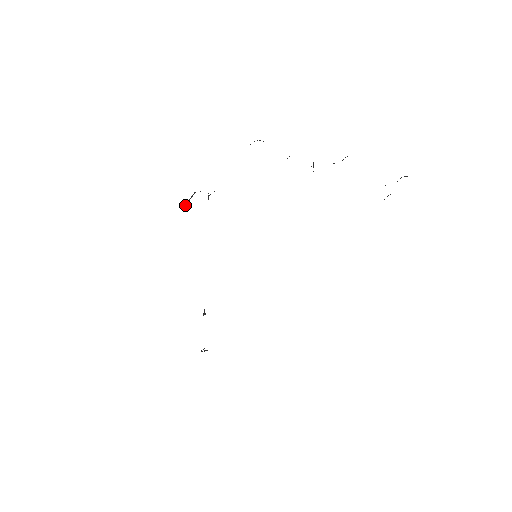
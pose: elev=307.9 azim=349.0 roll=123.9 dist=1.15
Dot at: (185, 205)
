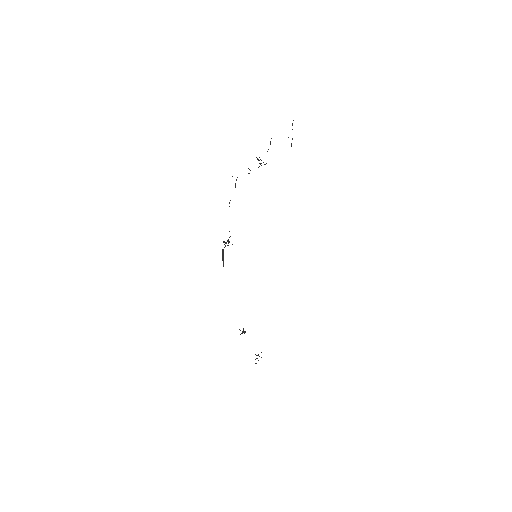
Dot at: (223, 265)
